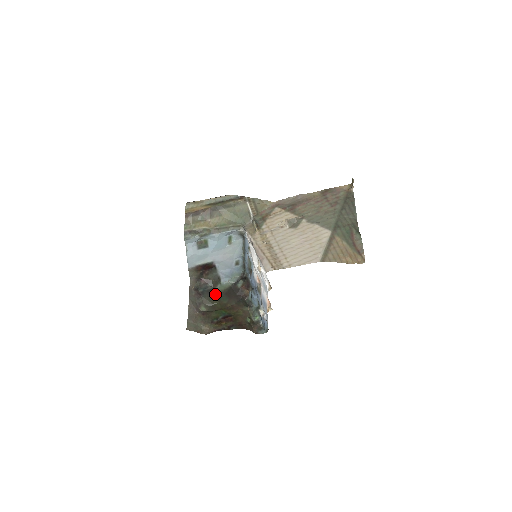
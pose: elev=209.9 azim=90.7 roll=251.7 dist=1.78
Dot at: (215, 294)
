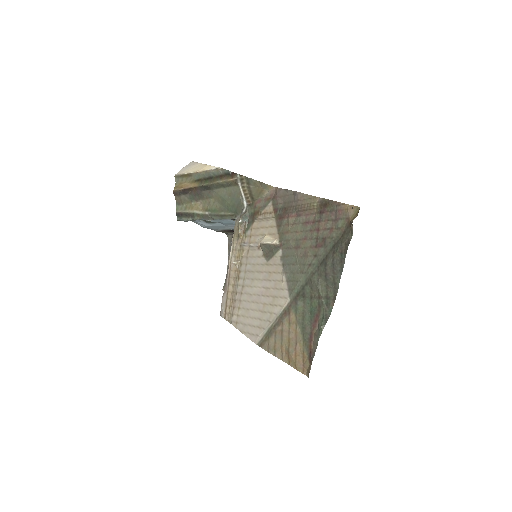
Dot at: occluded
